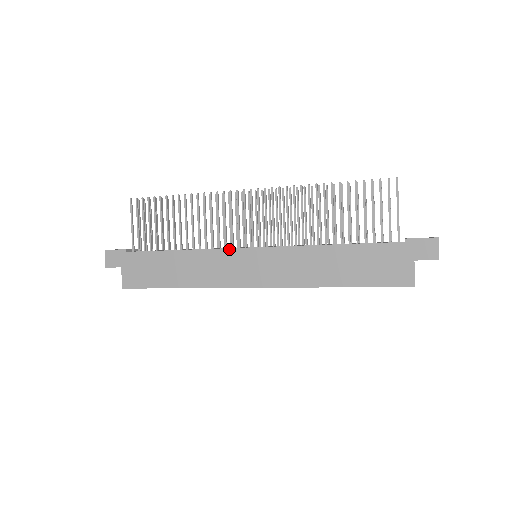
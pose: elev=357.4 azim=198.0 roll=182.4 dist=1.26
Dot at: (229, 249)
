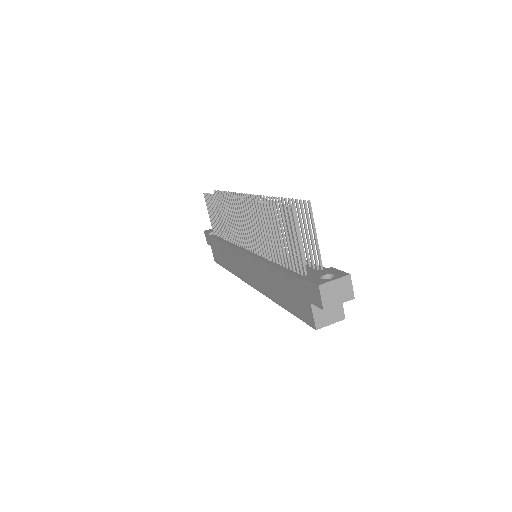
Dot at: (236, 249)
